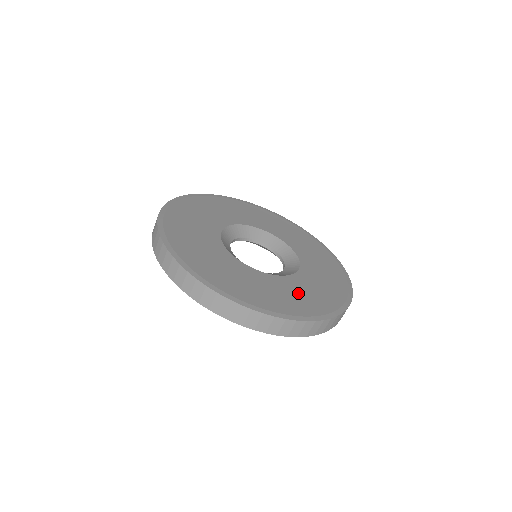
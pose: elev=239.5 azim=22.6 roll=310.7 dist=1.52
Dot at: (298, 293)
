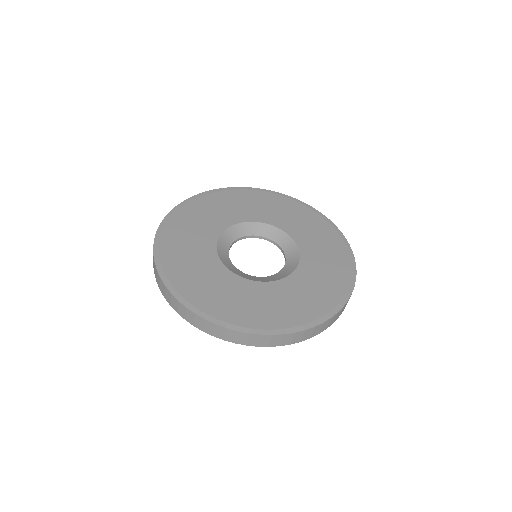
Dot at: (264, 302)
